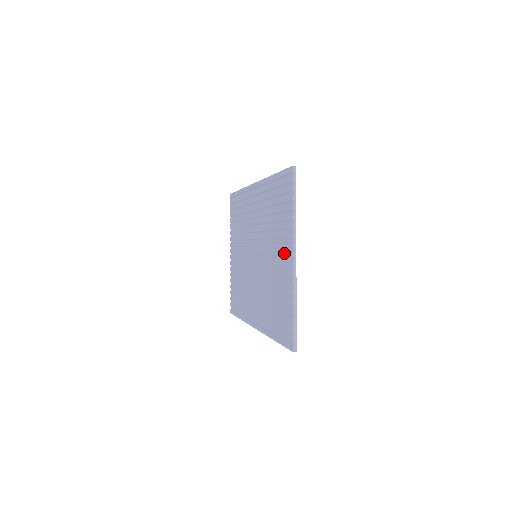
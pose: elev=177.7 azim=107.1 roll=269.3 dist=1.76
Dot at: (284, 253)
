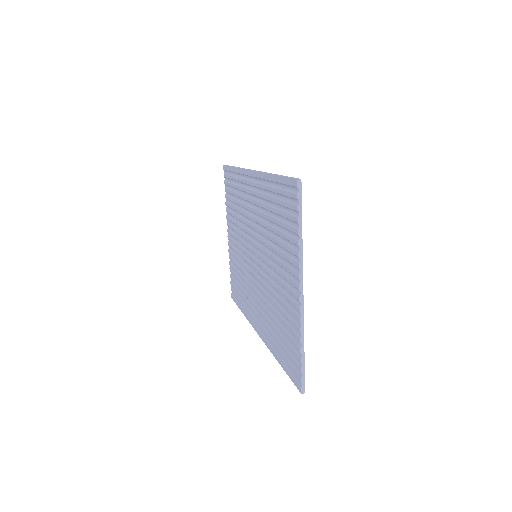
Dot at: (288, 279)
